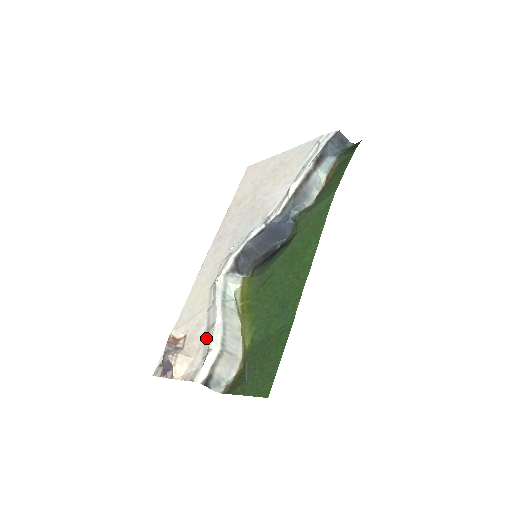
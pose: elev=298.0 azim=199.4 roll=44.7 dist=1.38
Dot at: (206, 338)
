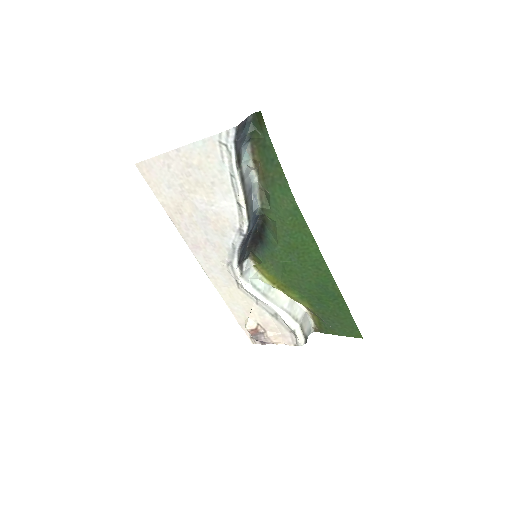
Dot at: (279, 322)
